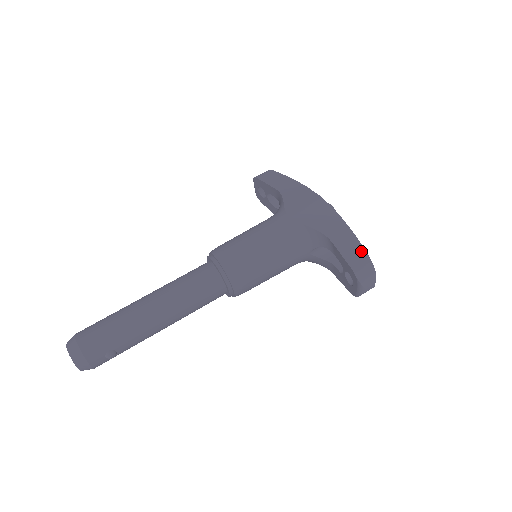
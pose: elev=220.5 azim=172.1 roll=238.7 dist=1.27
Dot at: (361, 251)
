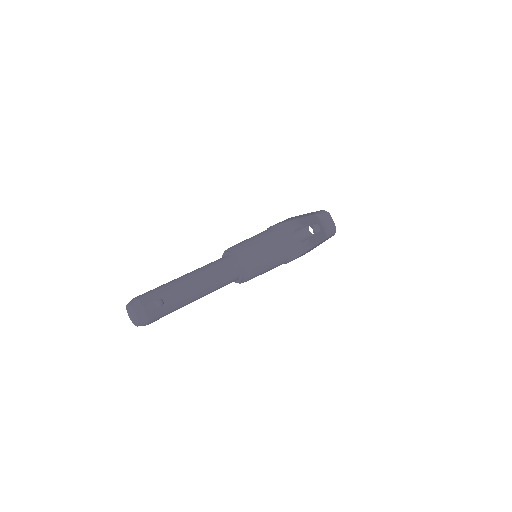
Dot at: occluded
